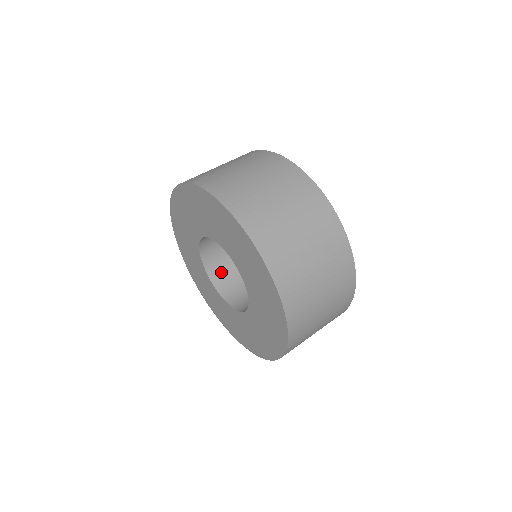
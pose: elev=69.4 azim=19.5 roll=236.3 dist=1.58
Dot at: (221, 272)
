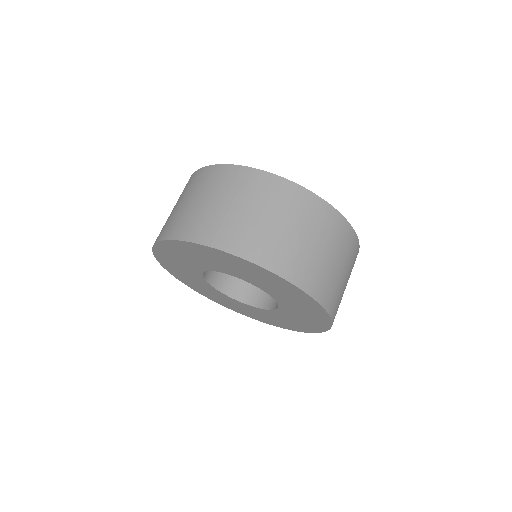
Dot at: (228, 281)
